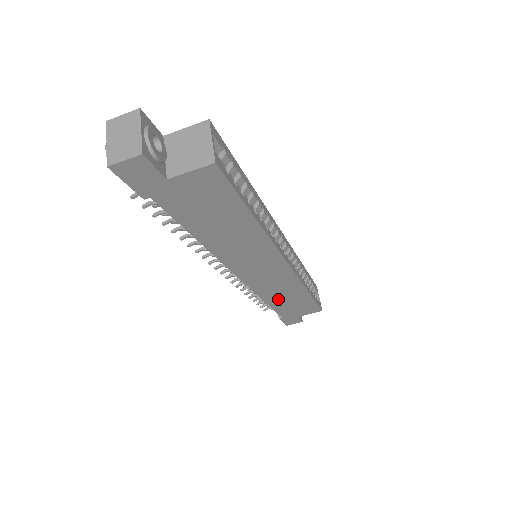
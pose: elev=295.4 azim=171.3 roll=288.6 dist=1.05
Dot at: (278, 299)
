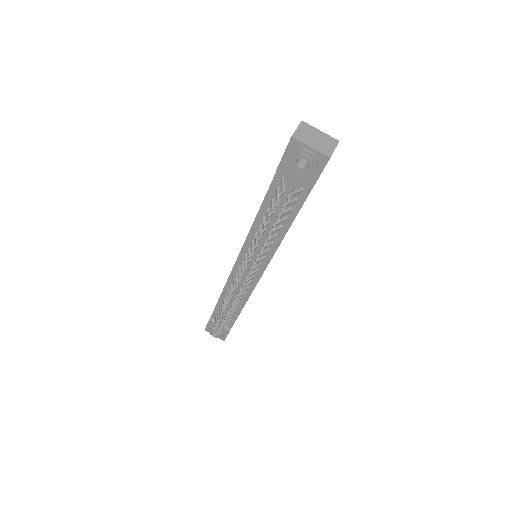
Dot at: occluded
